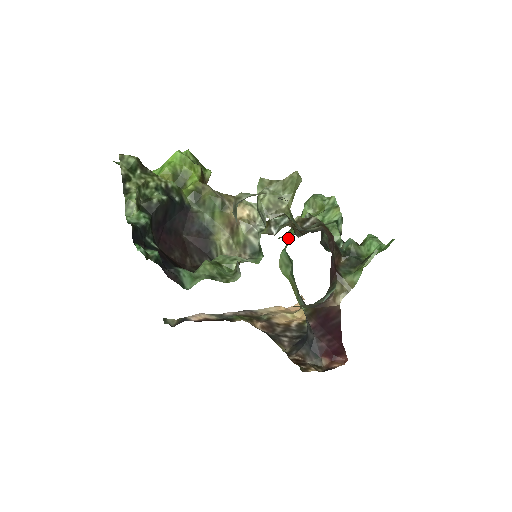
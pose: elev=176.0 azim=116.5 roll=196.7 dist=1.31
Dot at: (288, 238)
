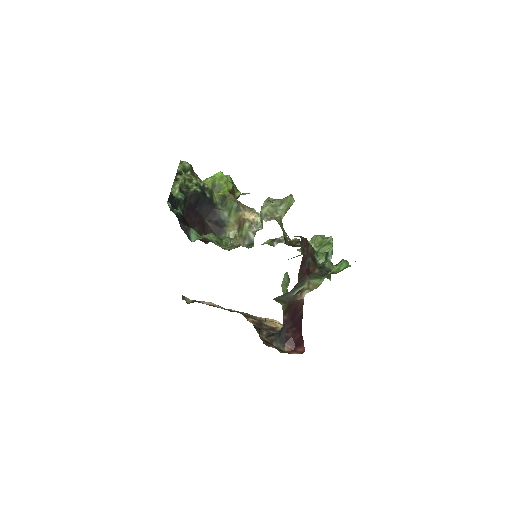
Dot at: occluded
